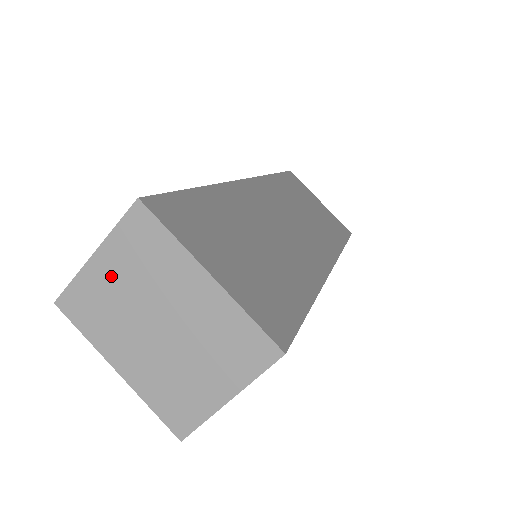
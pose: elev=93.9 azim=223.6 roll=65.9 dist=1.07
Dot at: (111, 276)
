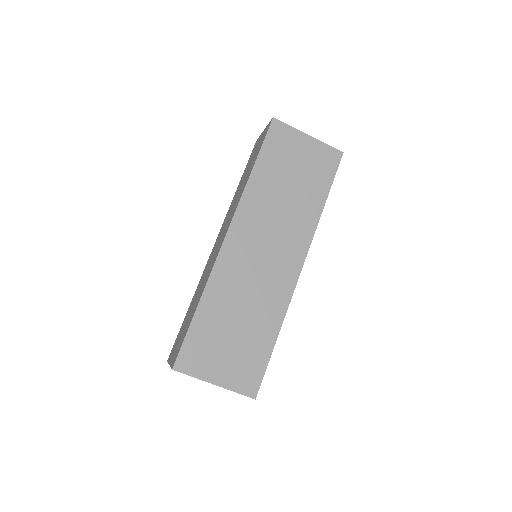
Dot at: occluded
